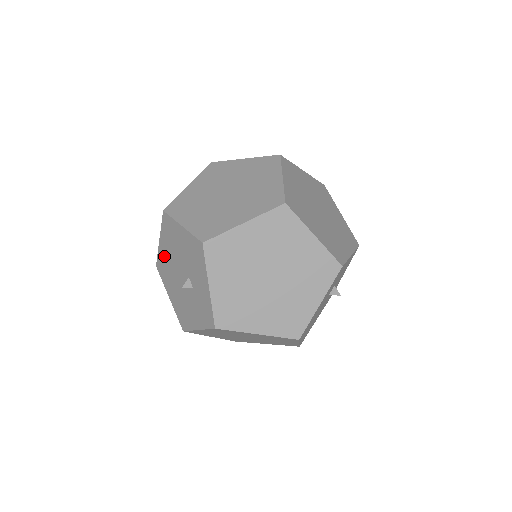
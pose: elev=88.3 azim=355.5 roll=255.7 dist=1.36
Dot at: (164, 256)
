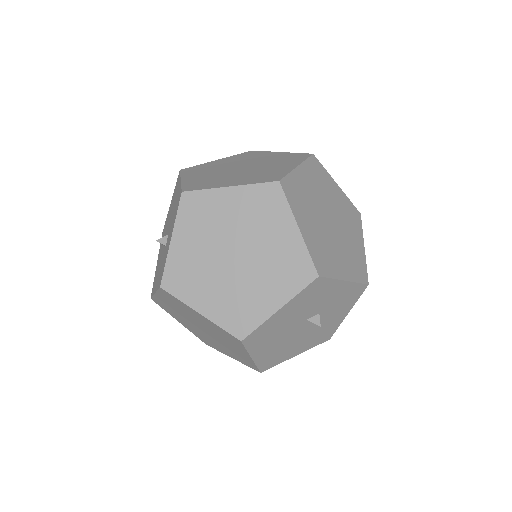
Dot at: (167, 219)
